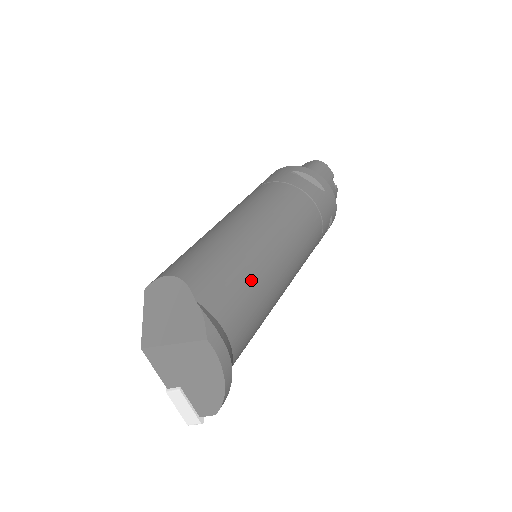
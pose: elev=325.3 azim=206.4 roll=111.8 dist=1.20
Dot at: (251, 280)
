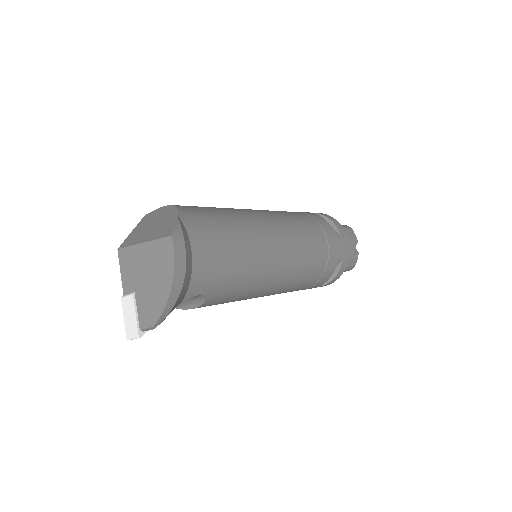
Dot at: (235, 236)
